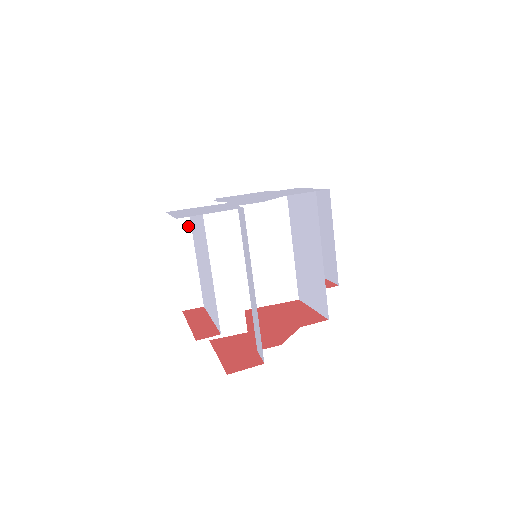
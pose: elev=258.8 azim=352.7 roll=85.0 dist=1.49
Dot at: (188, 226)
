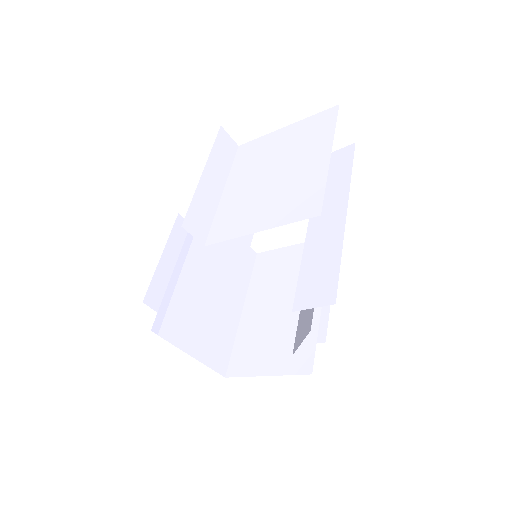
Dot at: (231, 158)
